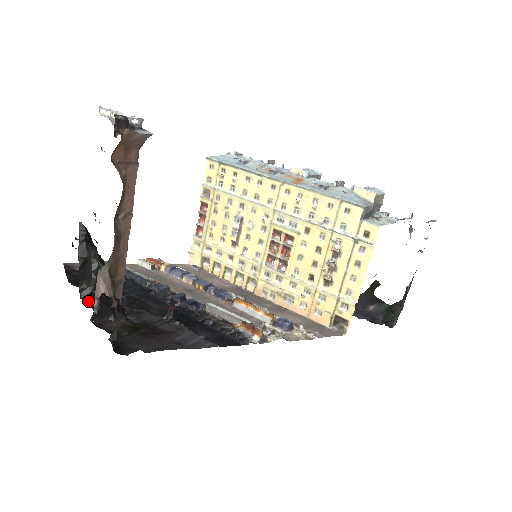
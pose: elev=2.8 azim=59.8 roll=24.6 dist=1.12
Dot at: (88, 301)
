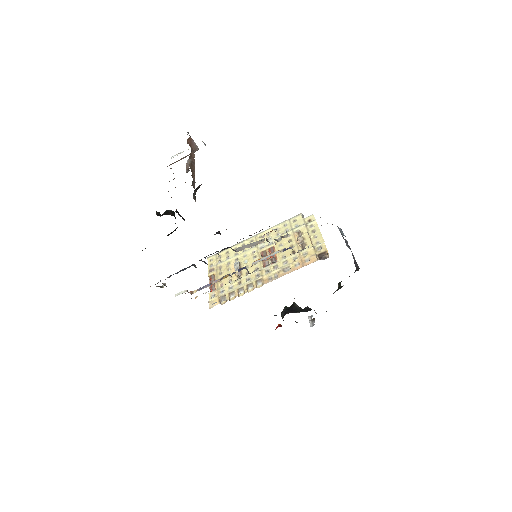
Dot at: occluded
